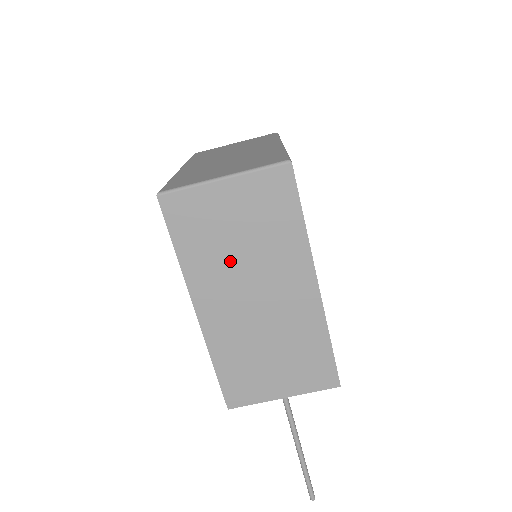
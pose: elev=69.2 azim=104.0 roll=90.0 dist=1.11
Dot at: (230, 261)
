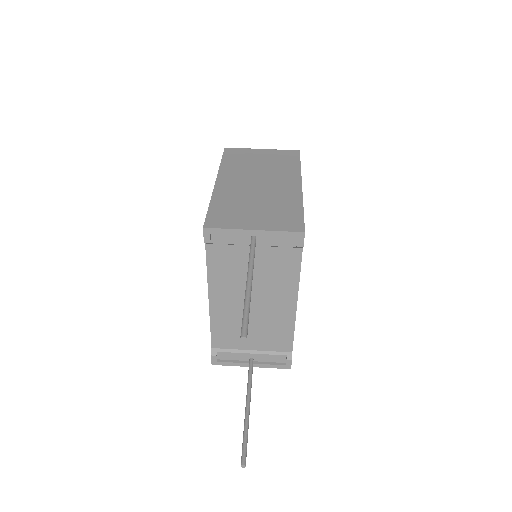
Dot at: (250, 169)
